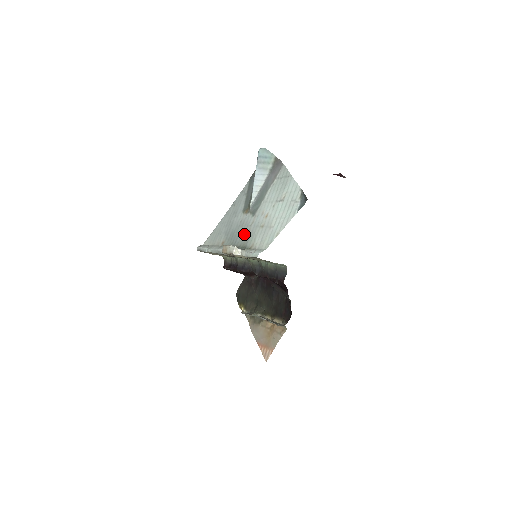
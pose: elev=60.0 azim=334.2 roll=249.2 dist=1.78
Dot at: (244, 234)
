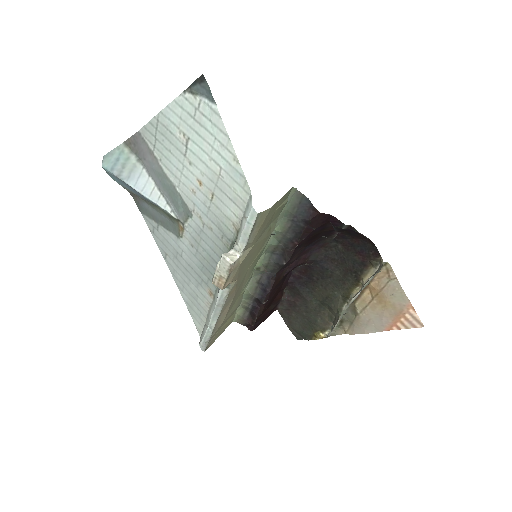
Dot at: (211, 242)
